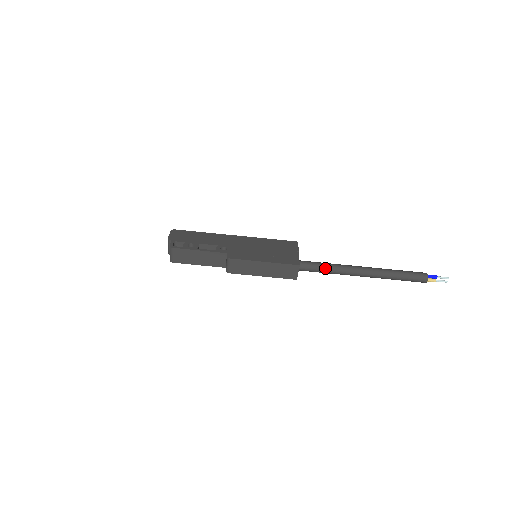
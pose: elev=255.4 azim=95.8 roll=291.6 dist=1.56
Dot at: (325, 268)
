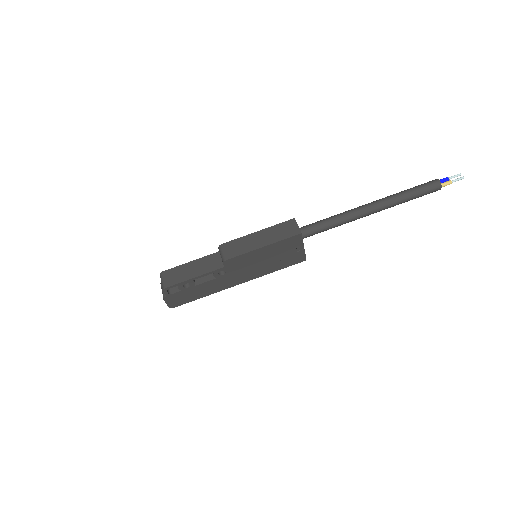
Dot at: (326, 218)
